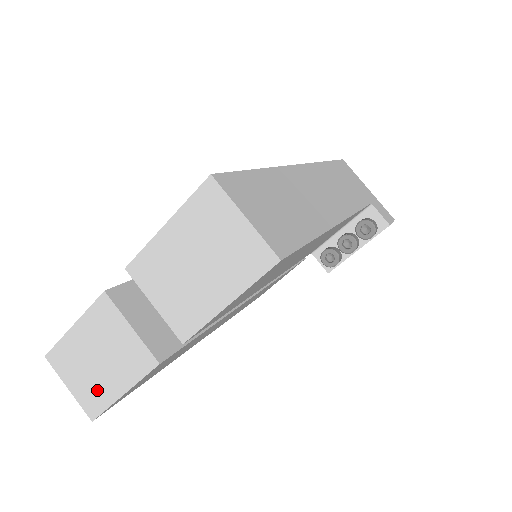
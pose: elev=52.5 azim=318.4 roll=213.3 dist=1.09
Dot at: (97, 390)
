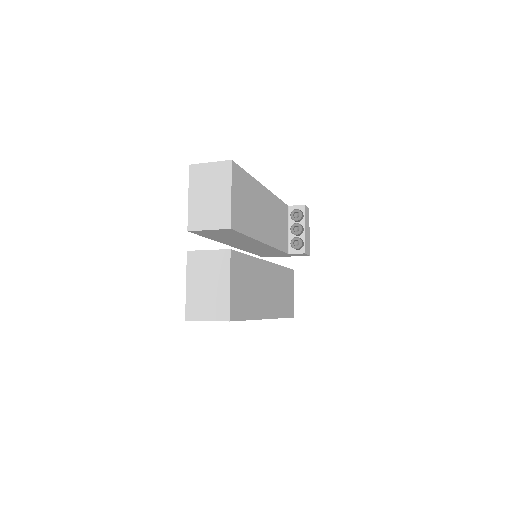
Dot at: (219, 301)
